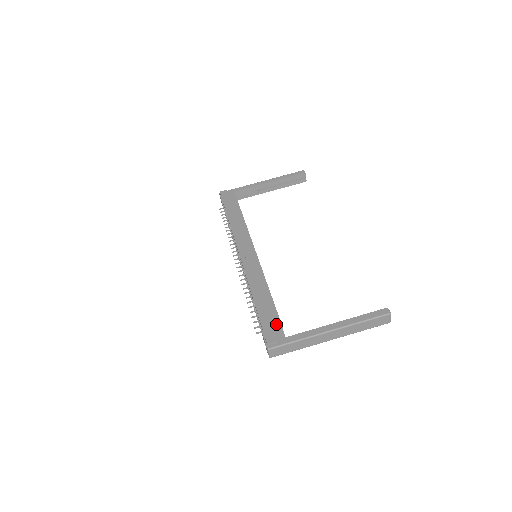
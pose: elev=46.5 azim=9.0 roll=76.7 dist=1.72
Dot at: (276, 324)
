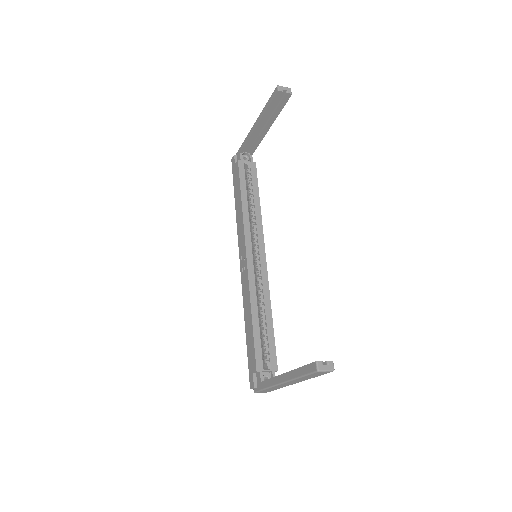
Dot at: (254, 366)
